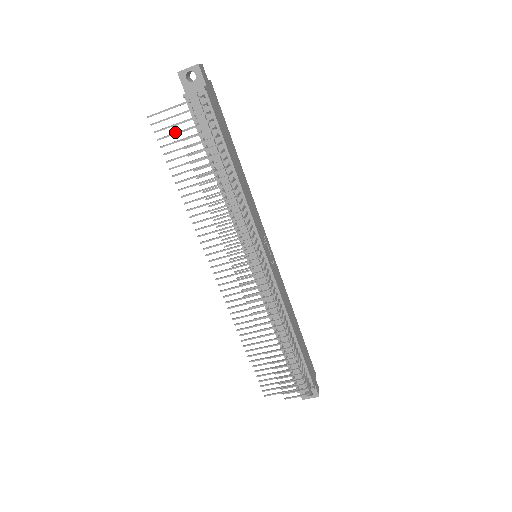
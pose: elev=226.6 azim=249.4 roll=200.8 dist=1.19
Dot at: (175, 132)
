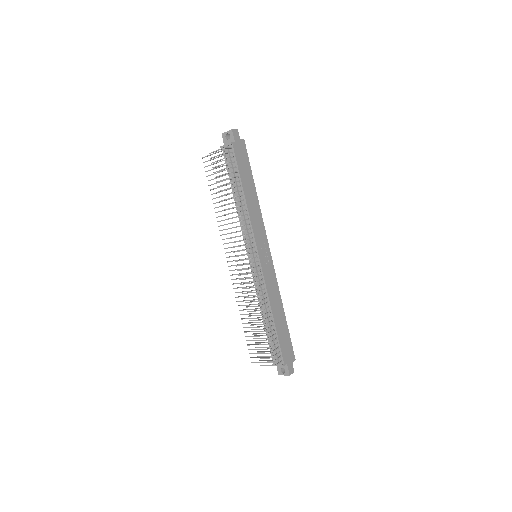
Dot at: (214, 168)
